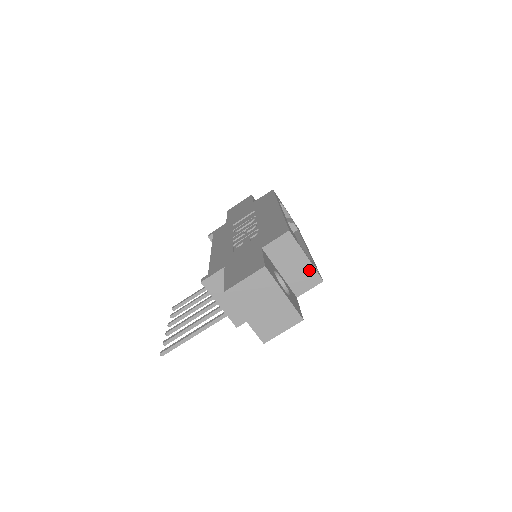
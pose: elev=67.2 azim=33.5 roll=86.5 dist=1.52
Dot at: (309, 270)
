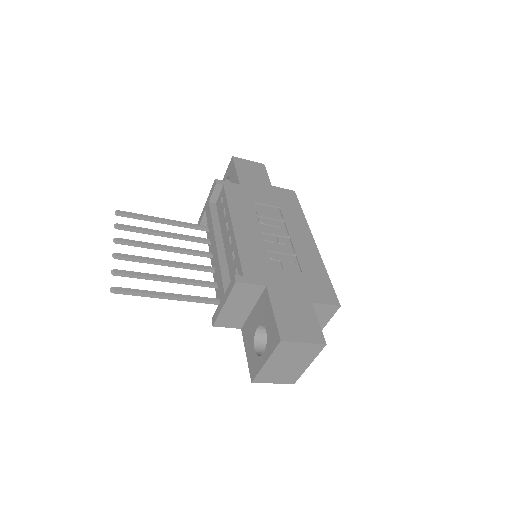
Dot at: occluded
